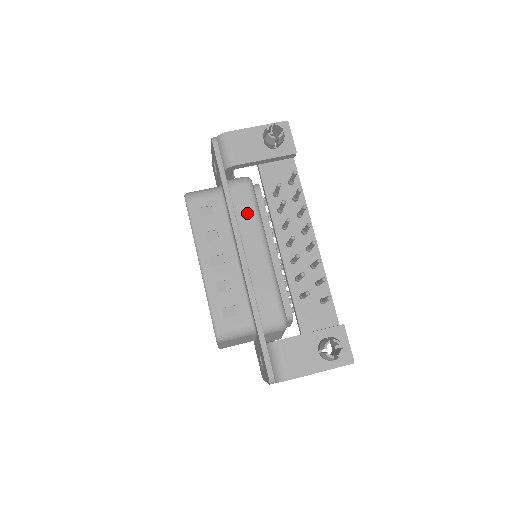
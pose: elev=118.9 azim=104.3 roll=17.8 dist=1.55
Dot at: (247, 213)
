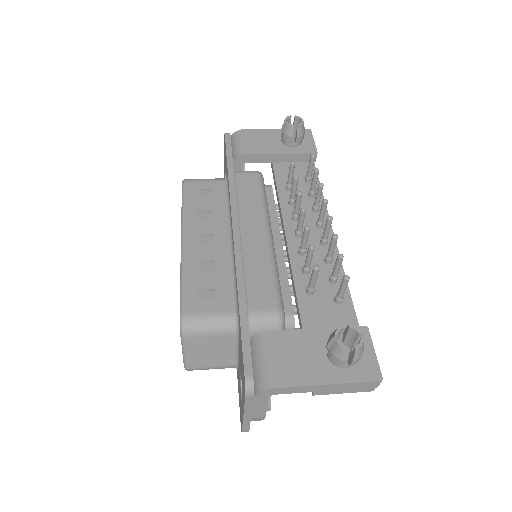
Dot at: (251, 197)
